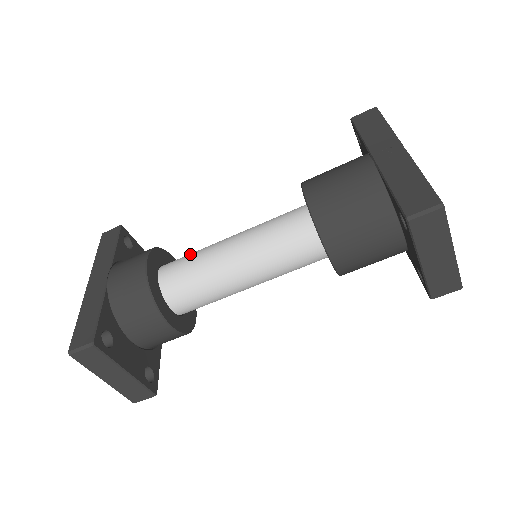
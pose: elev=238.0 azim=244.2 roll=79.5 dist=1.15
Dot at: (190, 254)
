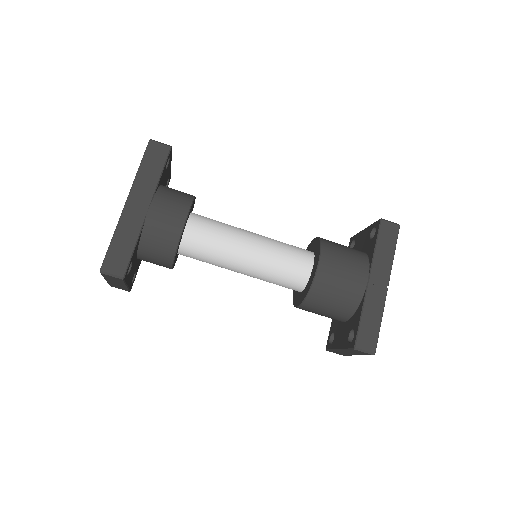
Dot at: (216, 228)
